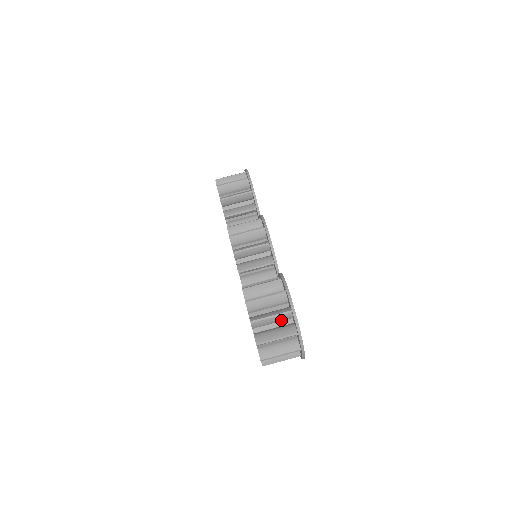
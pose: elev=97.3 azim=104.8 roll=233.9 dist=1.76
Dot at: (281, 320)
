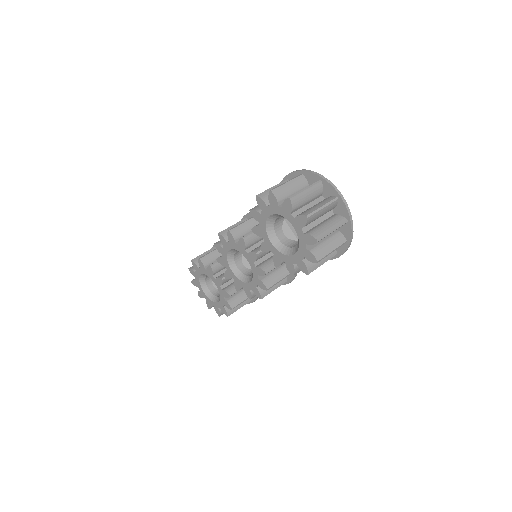
Dot at: (299, 187)
